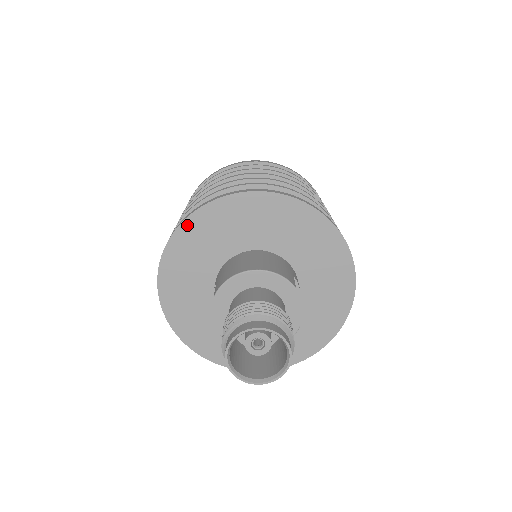
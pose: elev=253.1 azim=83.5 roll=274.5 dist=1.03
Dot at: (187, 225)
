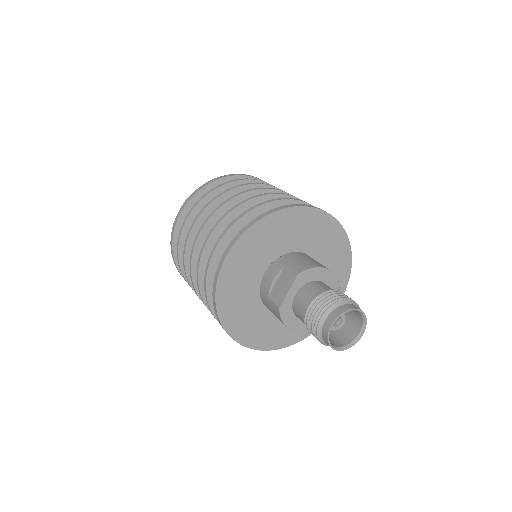
Dot at: (282, 213)
